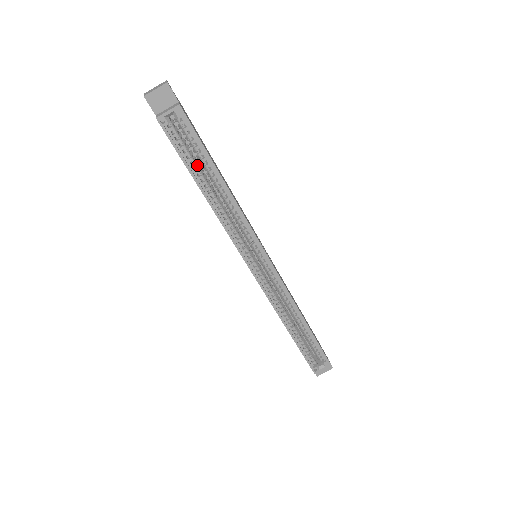
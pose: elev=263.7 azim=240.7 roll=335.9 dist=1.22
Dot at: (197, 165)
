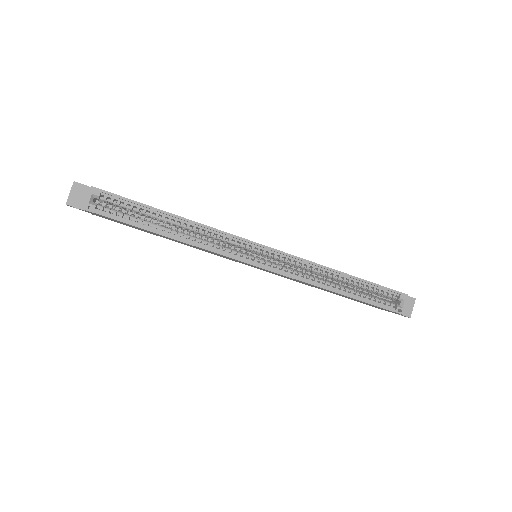
Dot at: (143, 220)
